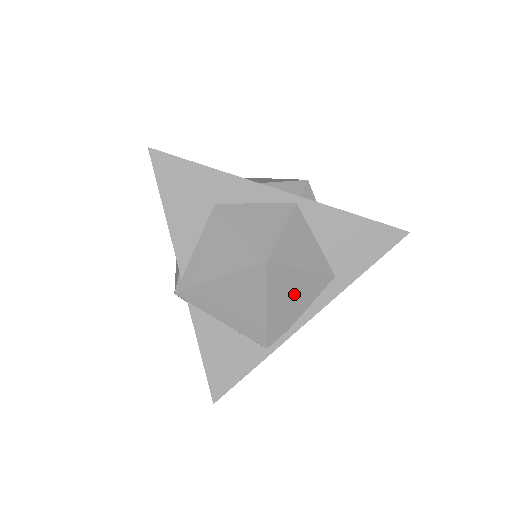
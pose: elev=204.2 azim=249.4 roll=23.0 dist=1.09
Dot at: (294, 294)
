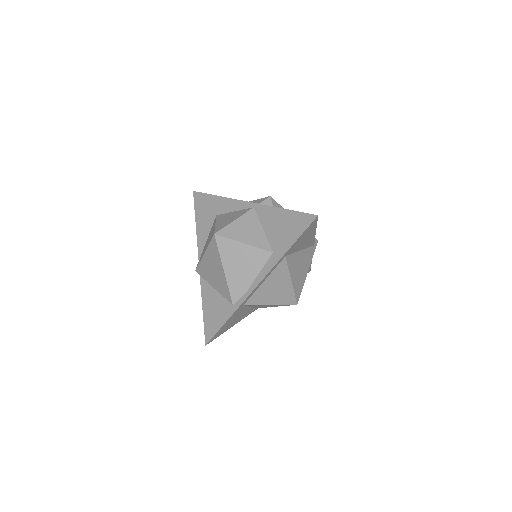
Dot at: (242, 262)
